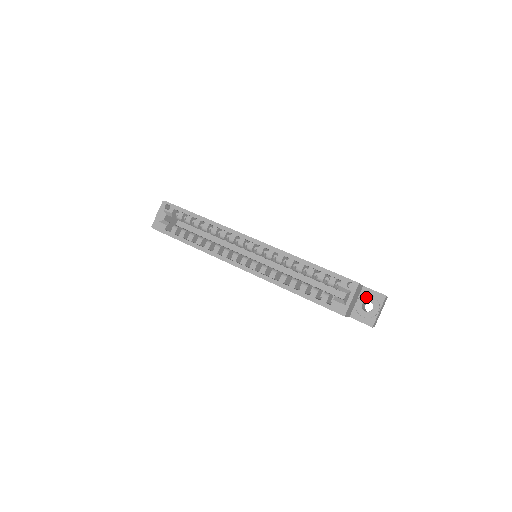
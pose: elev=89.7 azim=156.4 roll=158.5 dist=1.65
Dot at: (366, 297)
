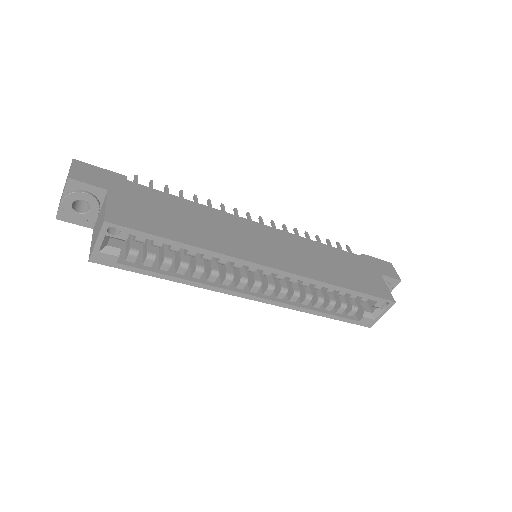
Dot at: occluded
